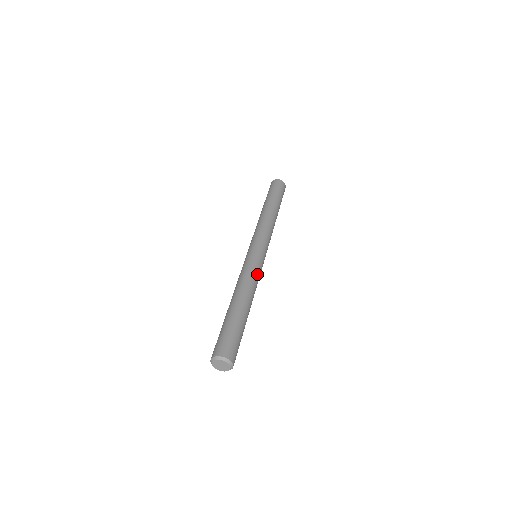
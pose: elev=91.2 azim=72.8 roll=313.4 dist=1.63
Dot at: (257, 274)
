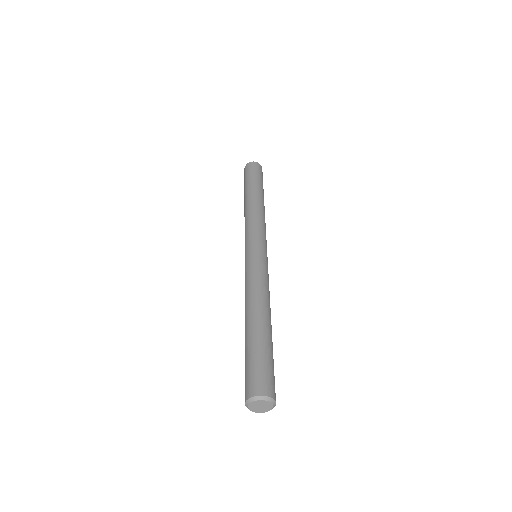
Dot at: (265, 277)
